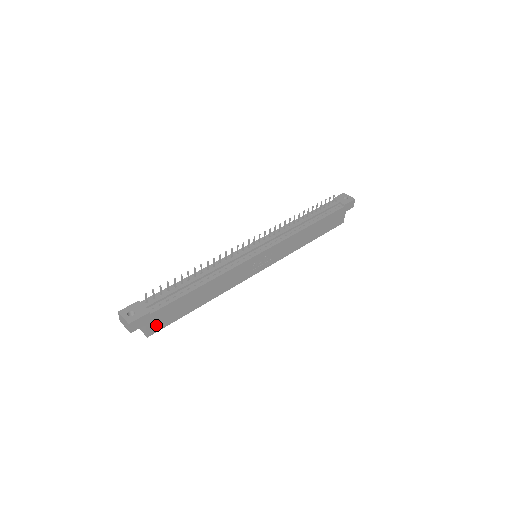
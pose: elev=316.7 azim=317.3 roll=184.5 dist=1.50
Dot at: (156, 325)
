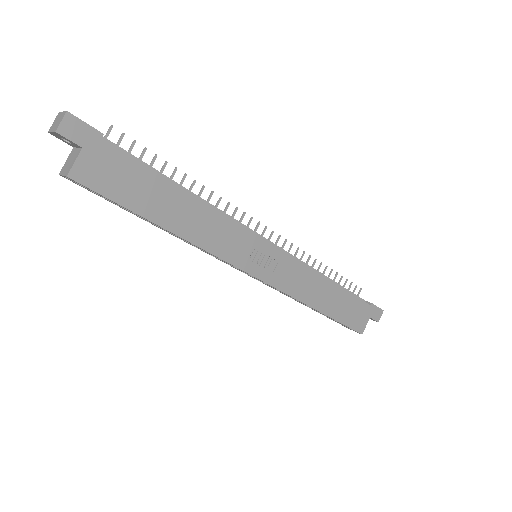
Dot at: (93, 172)
